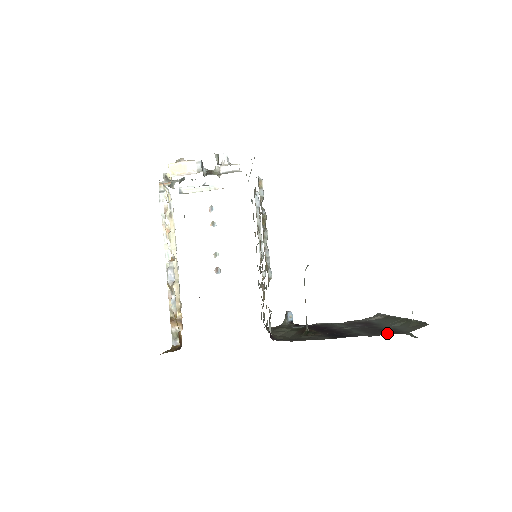
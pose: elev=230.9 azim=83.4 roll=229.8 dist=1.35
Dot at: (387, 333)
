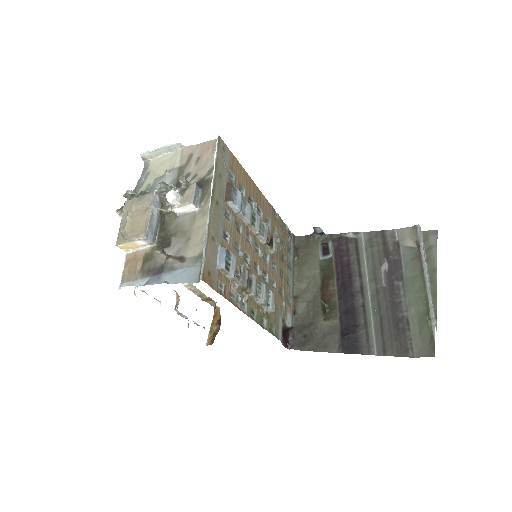
Dot at: (393, 350)
